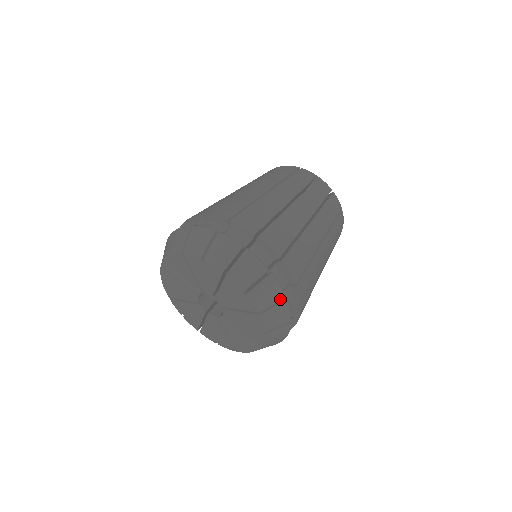
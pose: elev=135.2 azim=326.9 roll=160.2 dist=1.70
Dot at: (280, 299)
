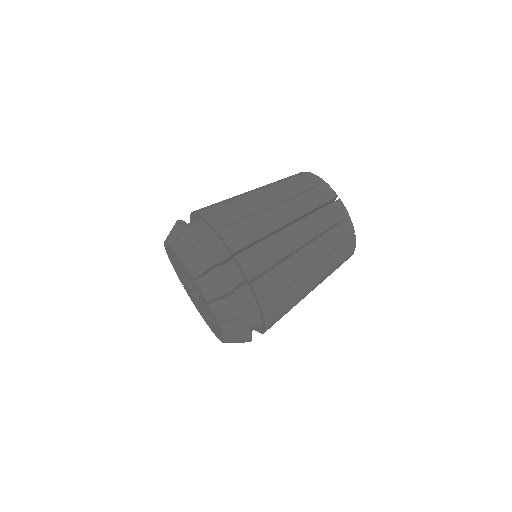
Dot at: (227, 292)
